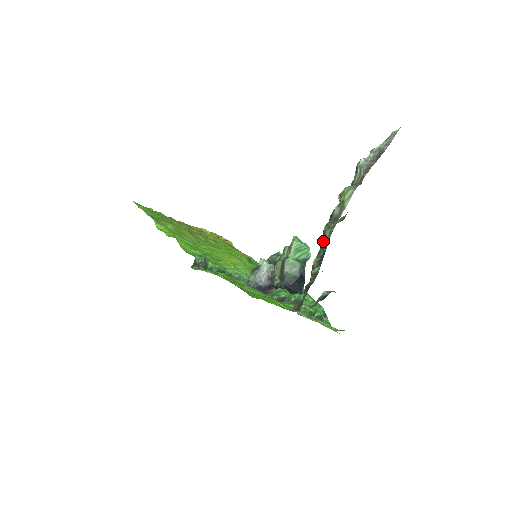
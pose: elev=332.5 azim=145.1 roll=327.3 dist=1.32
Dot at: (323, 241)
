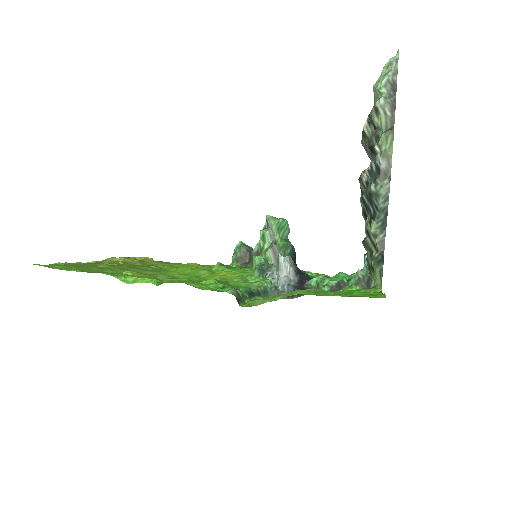
Dot at: (379, 202)
